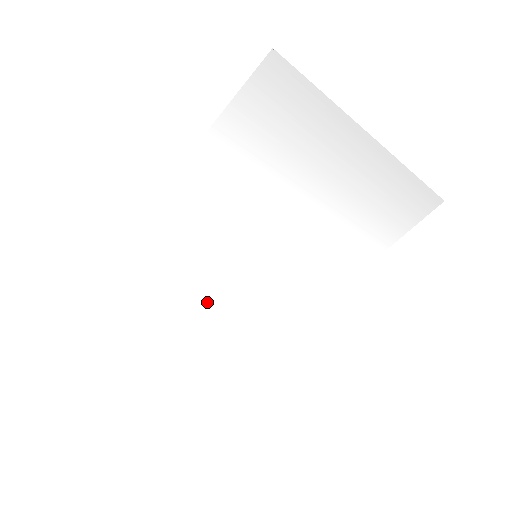
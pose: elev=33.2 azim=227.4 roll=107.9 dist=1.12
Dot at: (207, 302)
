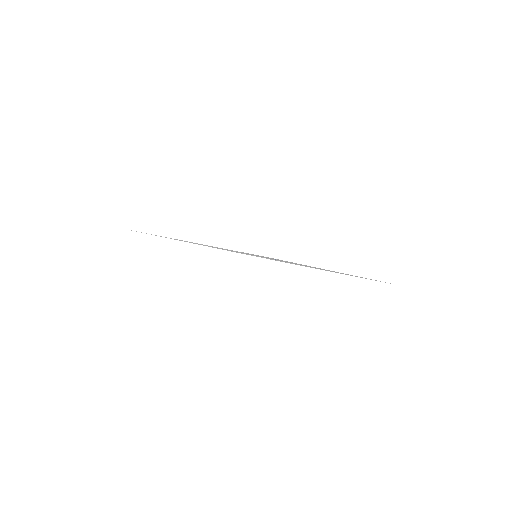
Dot at: occluded
